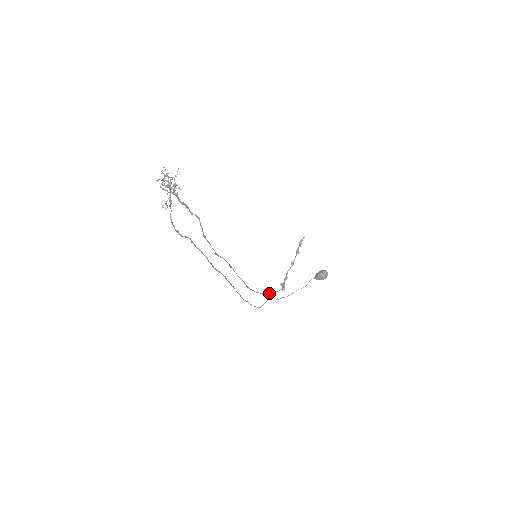
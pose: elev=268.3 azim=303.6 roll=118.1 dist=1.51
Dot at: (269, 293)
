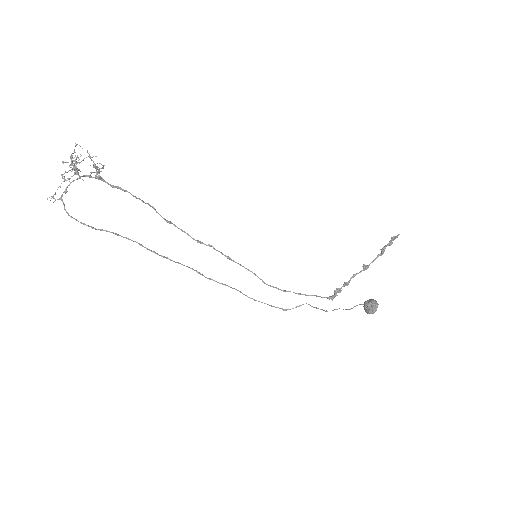
Dot at: (312, 295)
